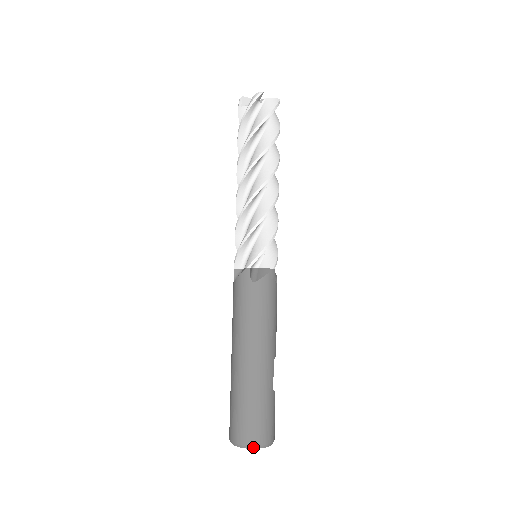
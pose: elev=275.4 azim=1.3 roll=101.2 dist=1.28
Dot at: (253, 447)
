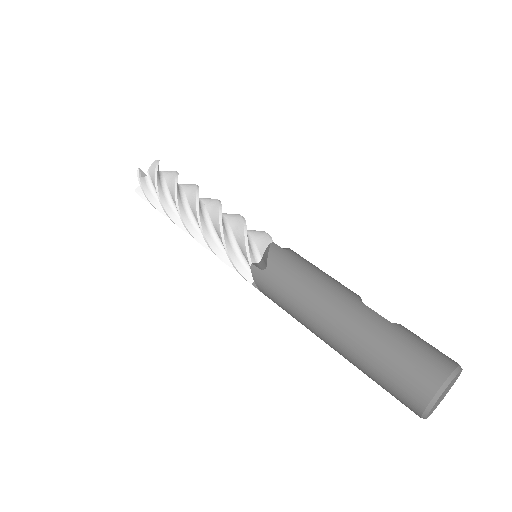
Dot at: (439, 392)
